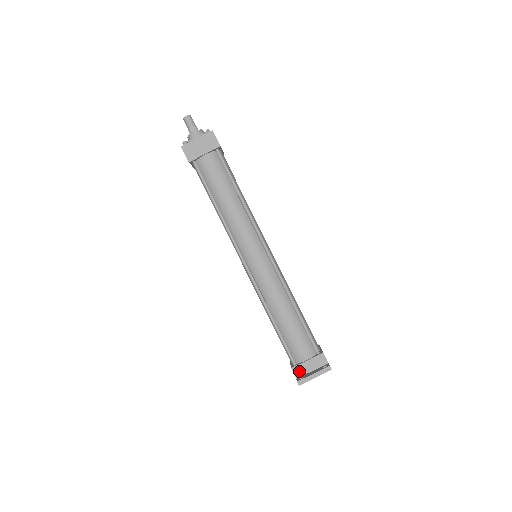
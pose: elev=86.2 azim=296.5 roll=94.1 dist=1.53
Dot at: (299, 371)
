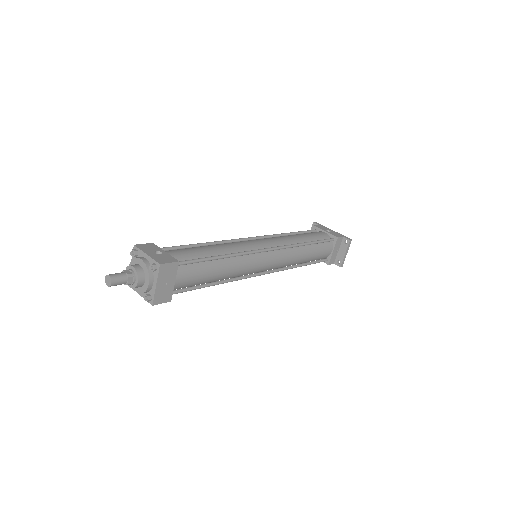
Dot at: (333, 260)
